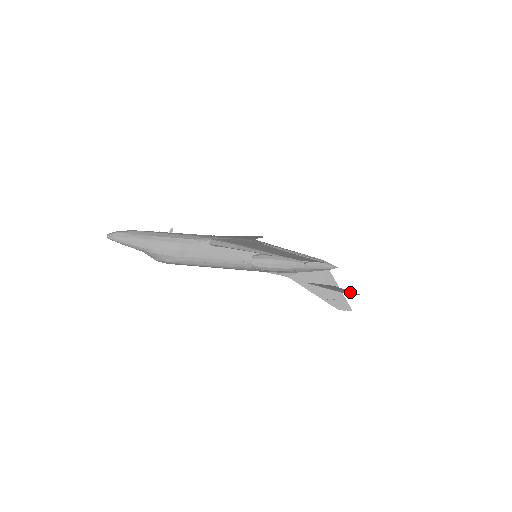
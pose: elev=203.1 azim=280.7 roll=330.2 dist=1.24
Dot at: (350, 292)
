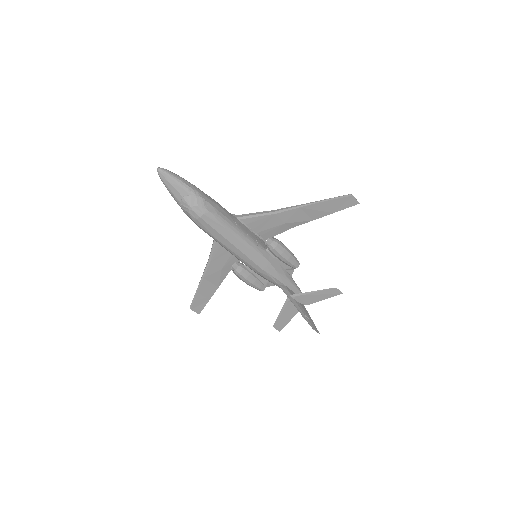
Dot at: (332, 294)
